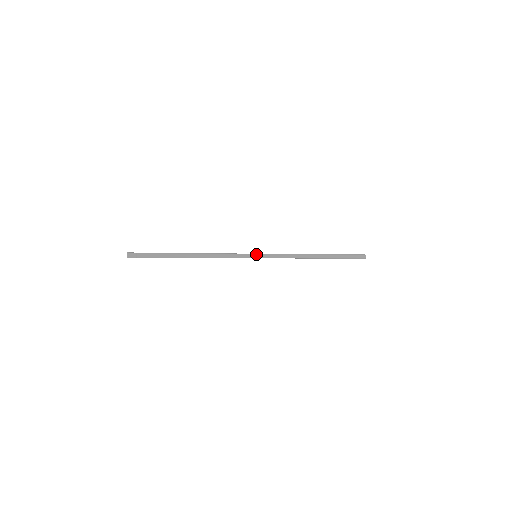
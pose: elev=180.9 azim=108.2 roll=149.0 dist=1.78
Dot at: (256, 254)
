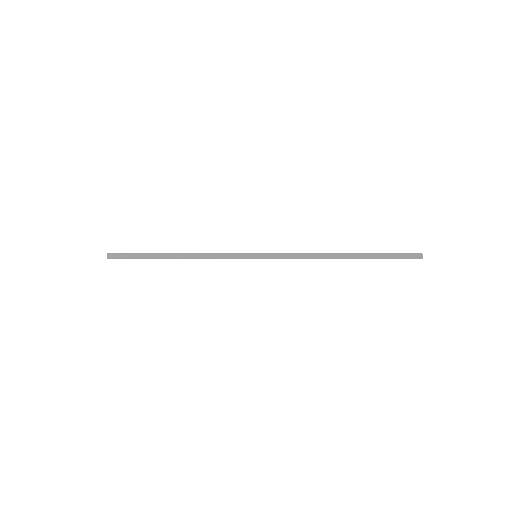
Dot at: (255, 255)
